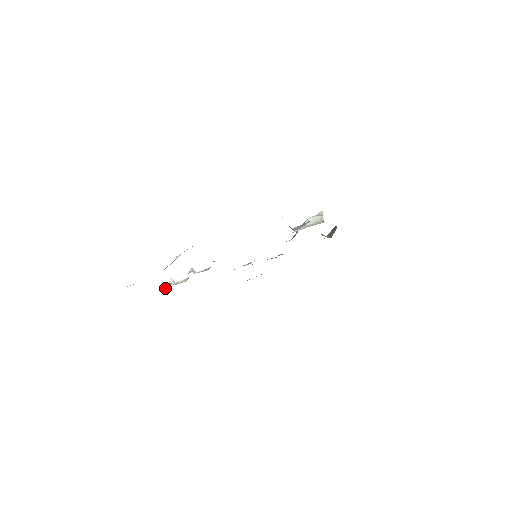
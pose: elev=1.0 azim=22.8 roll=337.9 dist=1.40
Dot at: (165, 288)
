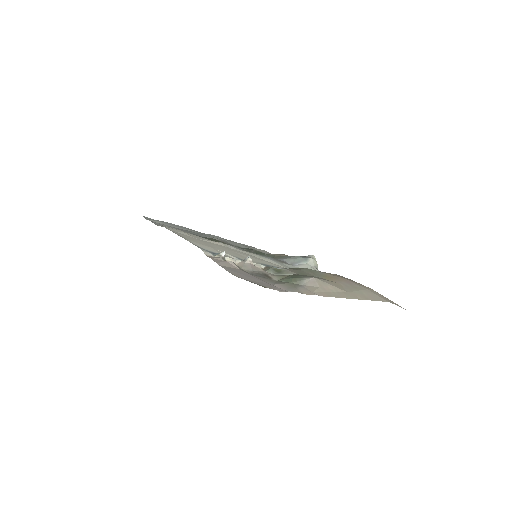
Dot at: (211, 255)
